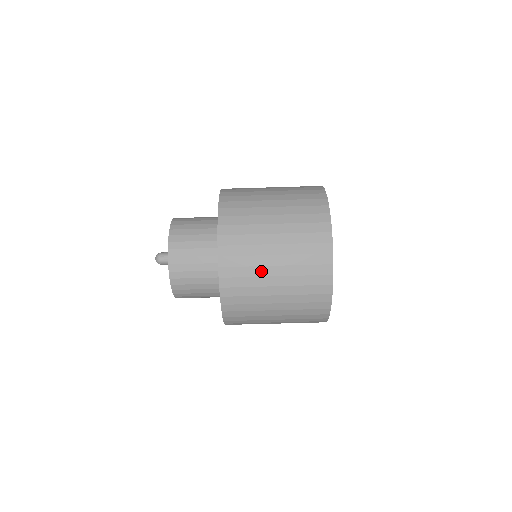
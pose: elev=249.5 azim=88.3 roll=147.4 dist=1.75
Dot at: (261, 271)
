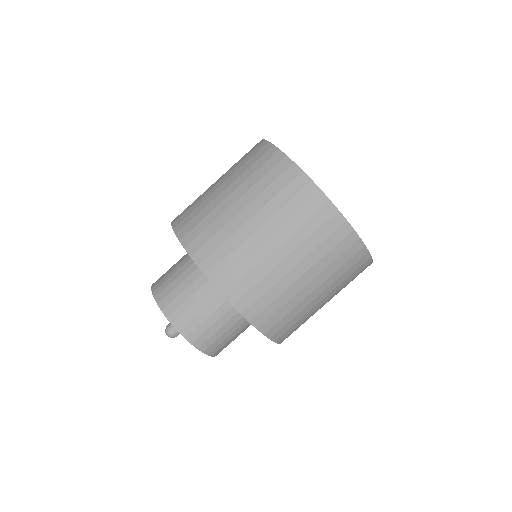
Dot at: (267, 265)
